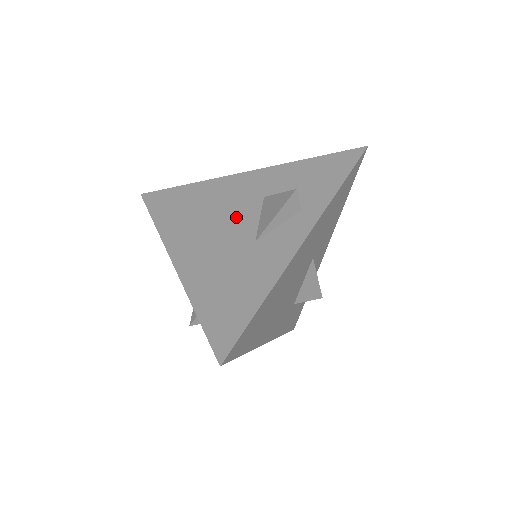
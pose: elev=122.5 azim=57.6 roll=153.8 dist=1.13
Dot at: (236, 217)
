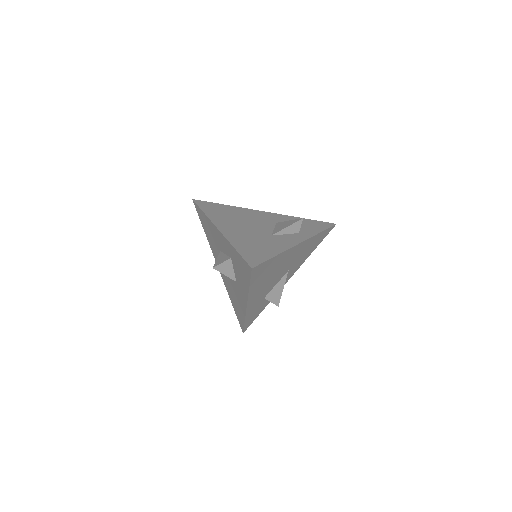
Dot at: (259, 224)
